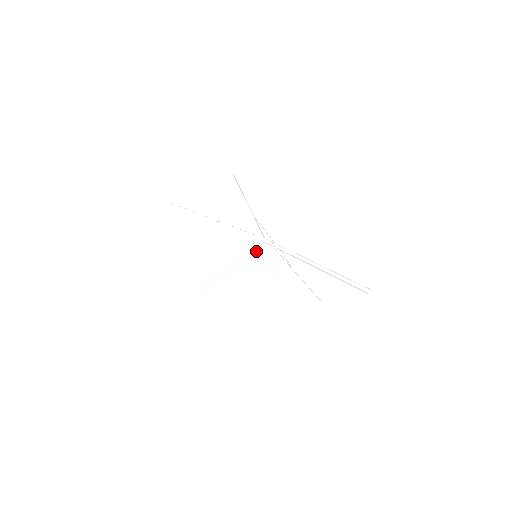
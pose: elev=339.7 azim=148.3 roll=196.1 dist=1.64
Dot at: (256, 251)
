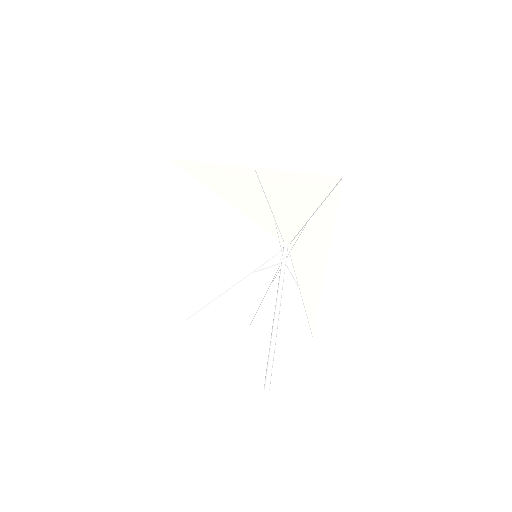
Dot at: (267, 250)
